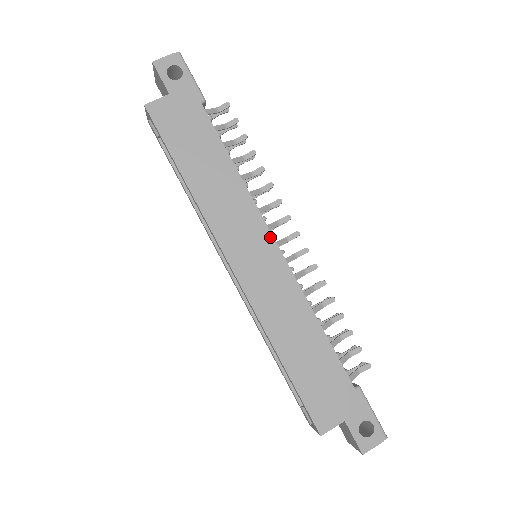
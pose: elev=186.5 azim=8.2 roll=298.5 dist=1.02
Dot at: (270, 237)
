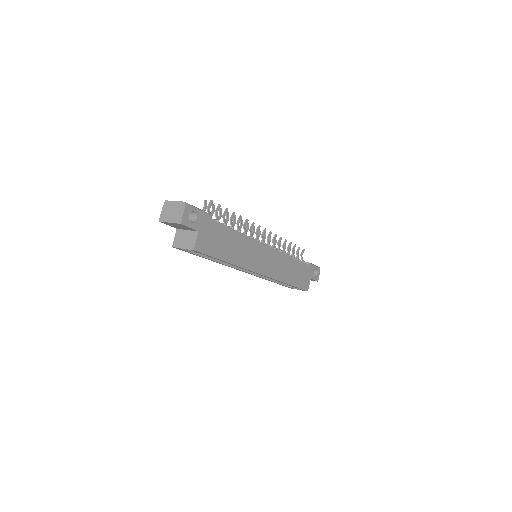
Dot at: (265, 246)
